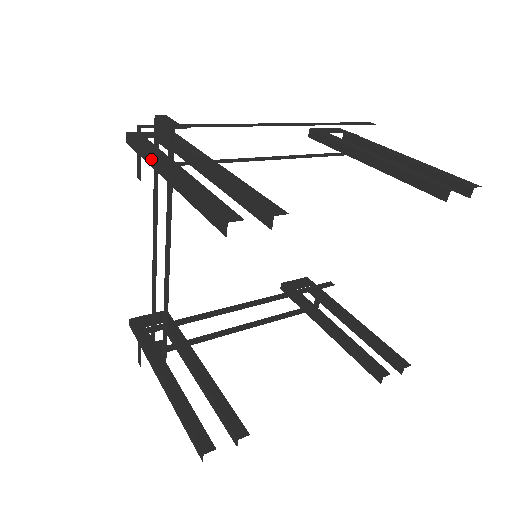
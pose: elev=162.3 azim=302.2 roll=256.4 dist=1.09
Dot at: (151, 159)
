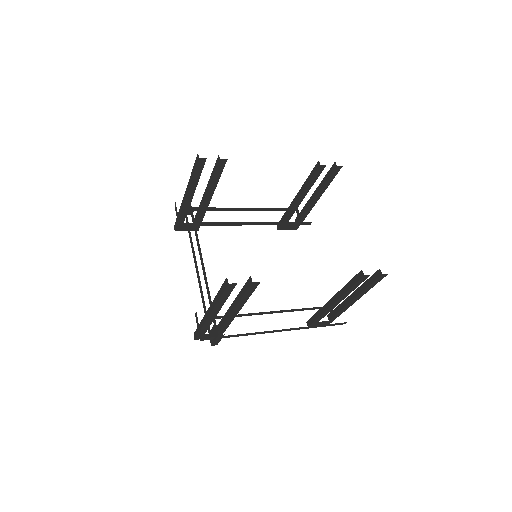
Dot at: (181, 207)
